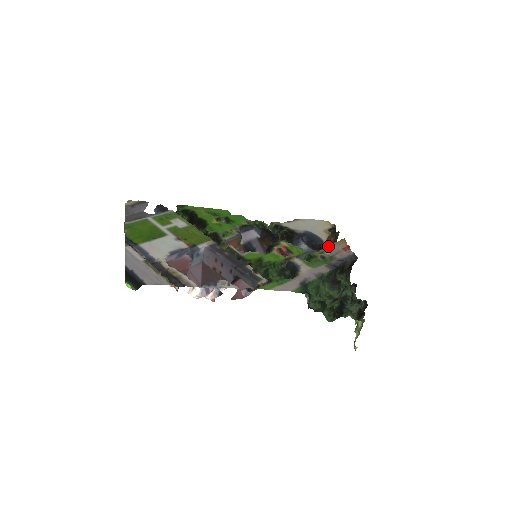
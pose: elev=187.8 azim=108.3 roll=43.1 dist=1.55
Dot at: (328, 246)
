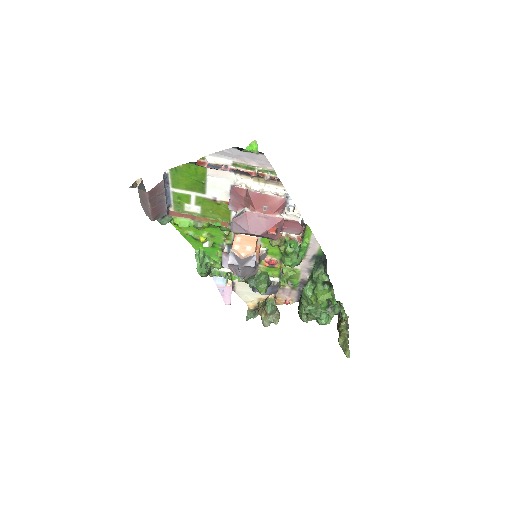
Dot at: (279, 291)
